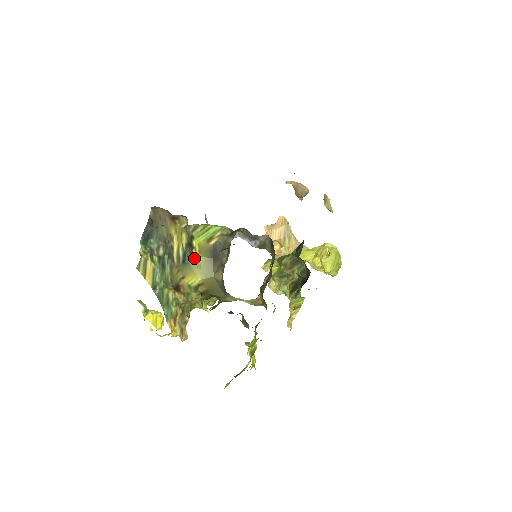
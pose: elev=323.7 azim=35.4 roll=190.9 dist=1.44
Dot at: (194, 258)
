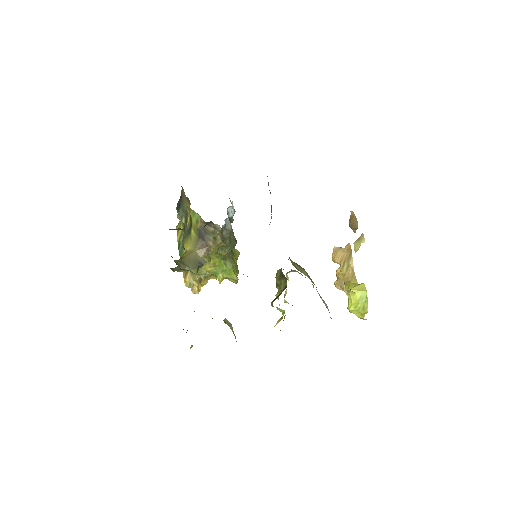
Dot at: (191, 232)
